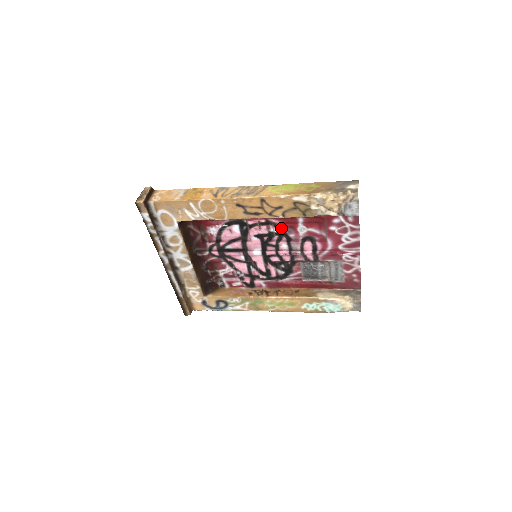
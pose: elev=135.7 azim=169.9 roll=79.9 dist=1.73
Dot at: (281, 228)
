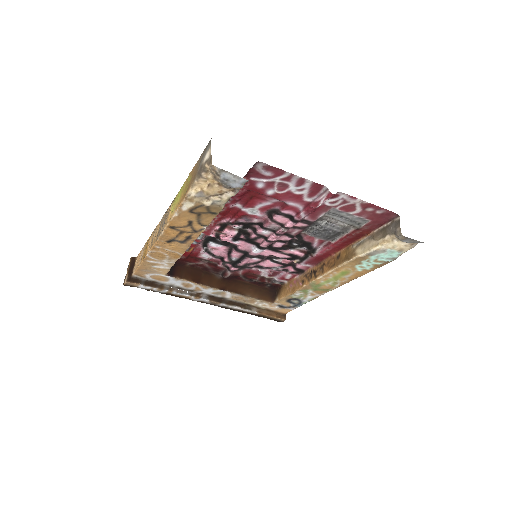
Dot at: (238, 222)
